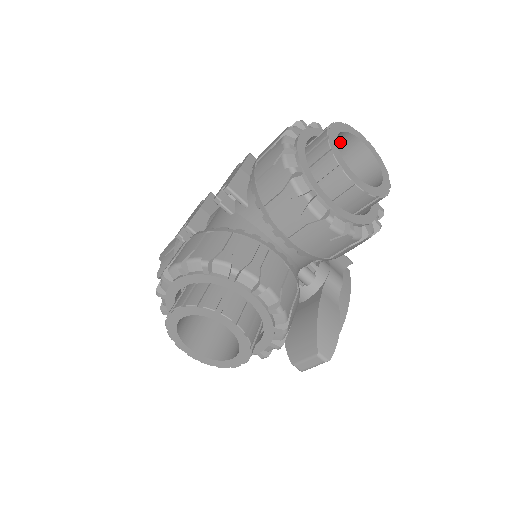
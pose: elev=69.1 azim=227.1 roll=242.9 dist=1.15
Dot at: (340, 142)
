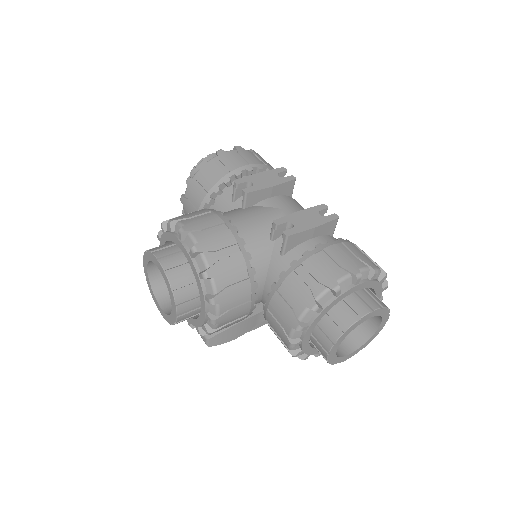
Dot at: occluded
